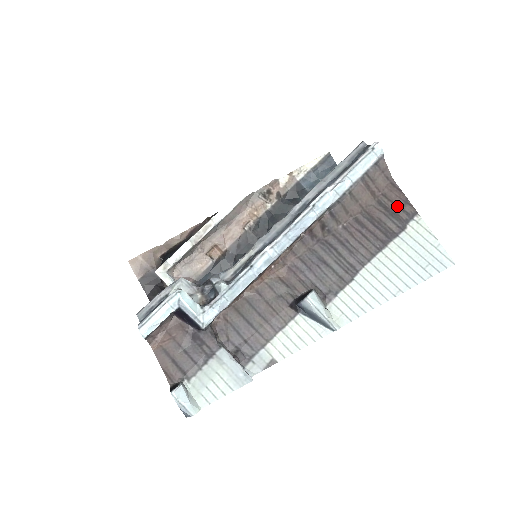
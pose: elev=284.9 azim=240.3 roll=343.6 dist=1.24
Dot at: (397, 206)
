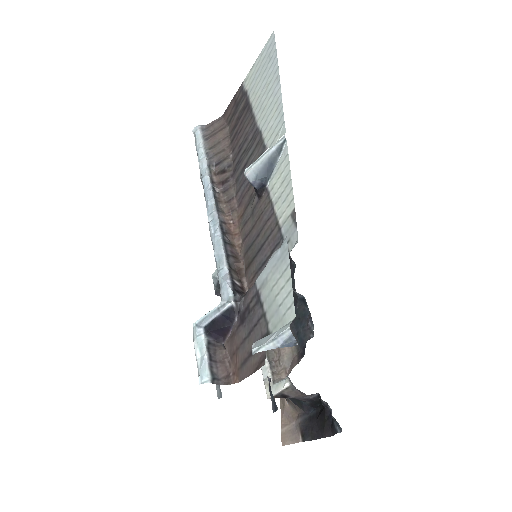
Dot at: (234, 105)
